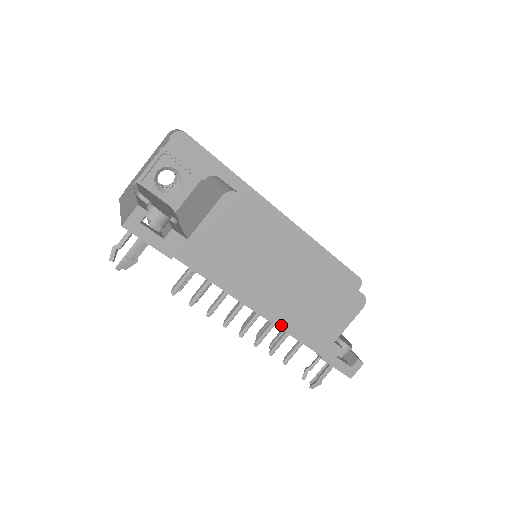
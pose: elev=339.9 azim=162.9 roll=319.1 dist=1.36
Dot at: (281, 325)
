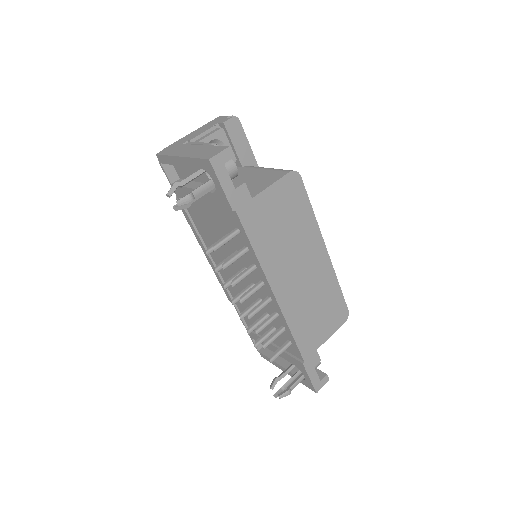
Dot at: (287, 316)
